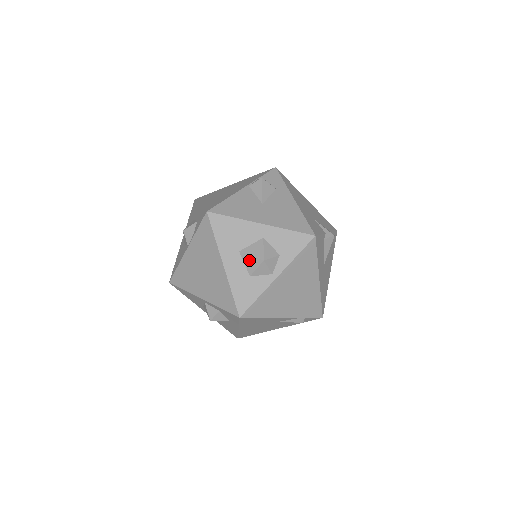
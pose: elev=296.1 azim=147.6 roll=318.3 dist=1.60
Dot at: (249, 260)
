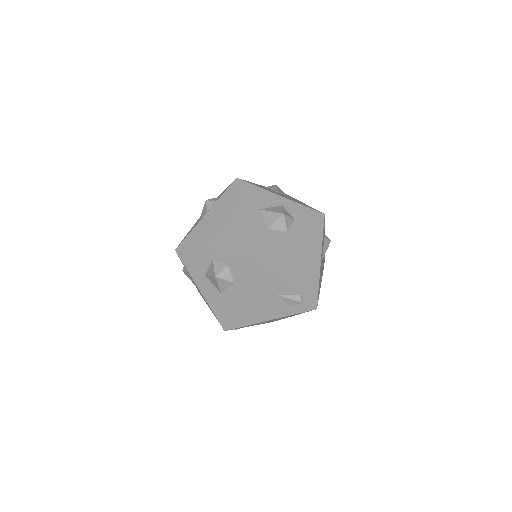
Dot at: (269, 215)
